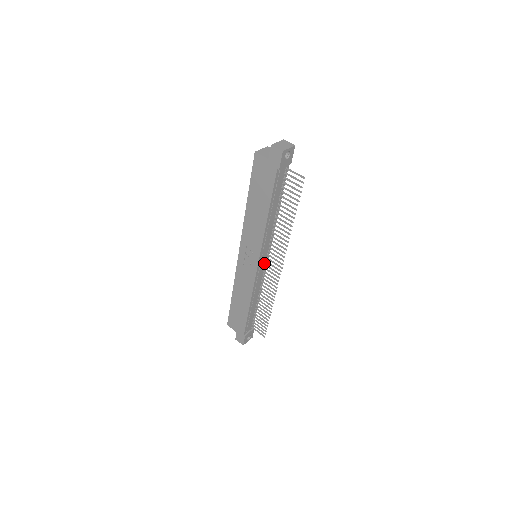
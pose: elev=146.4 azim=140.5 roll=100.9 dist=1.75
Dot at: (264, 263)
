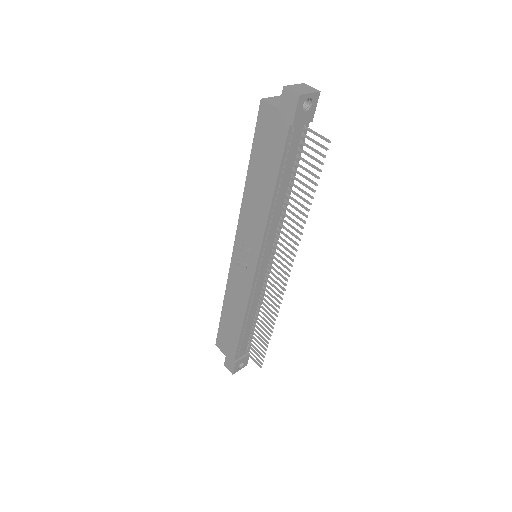
Dot at: (266, 267)
